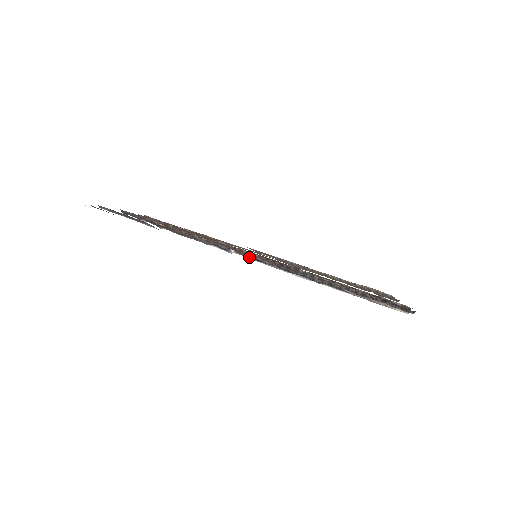
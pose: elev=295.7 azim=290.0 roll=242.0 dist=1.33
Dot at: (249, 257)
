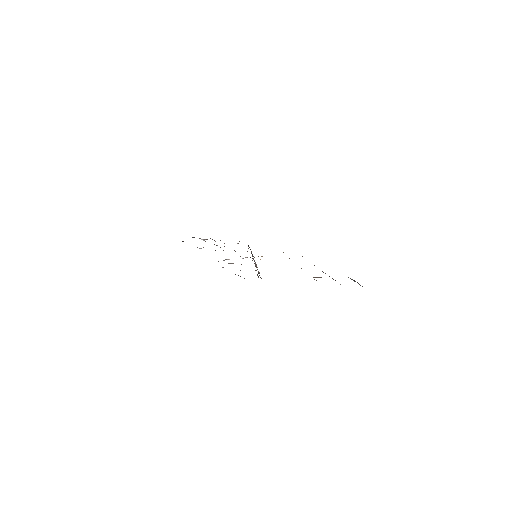
Dot at: occluded
